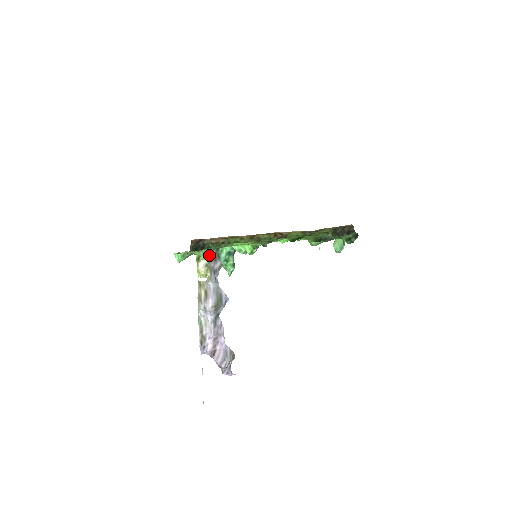
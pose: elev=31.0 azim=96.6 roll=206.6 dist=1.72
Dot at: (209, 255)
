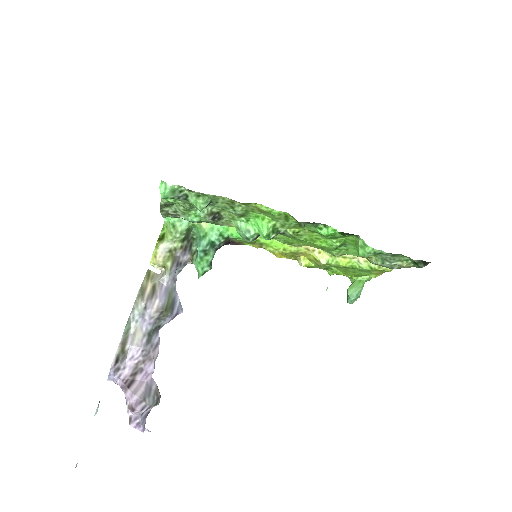
Dot at: (181, 238)
